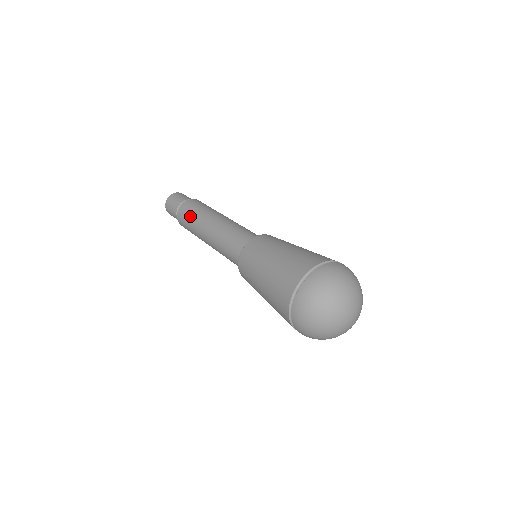
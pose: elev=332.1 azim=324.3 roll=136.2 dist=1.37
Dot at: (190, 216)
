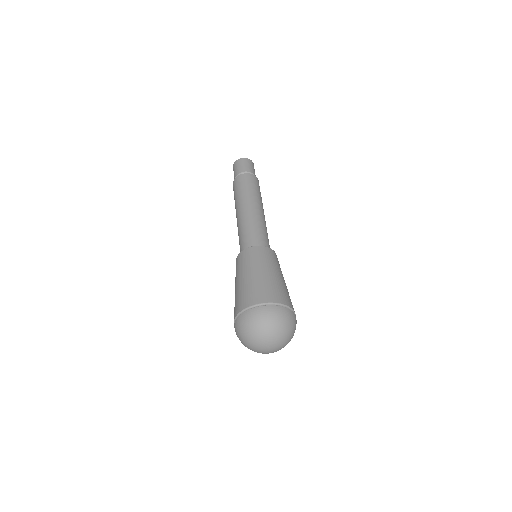
Dot at: (247, 187)
